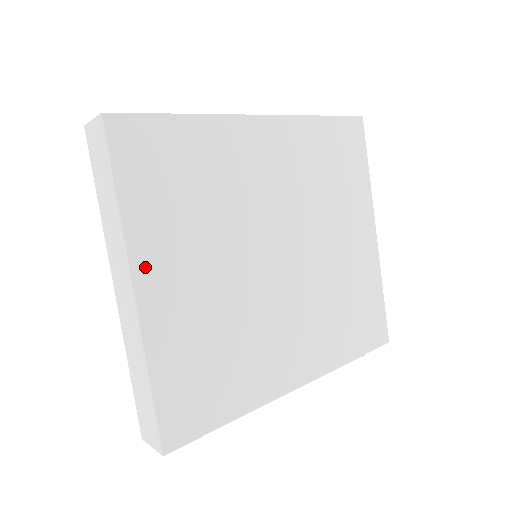
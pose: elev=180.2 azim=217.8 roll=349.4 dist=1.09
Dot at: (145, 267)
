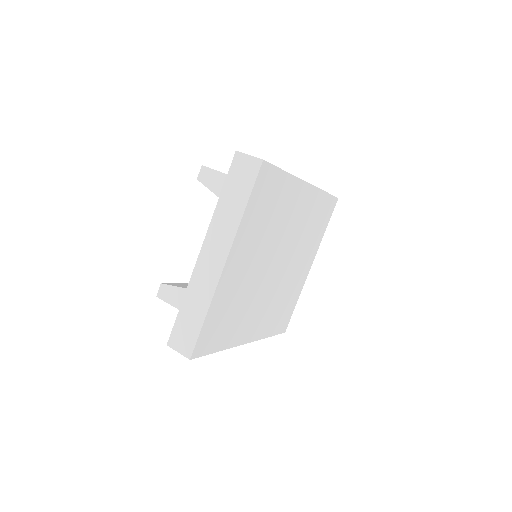
Dot at: (235, 251)
